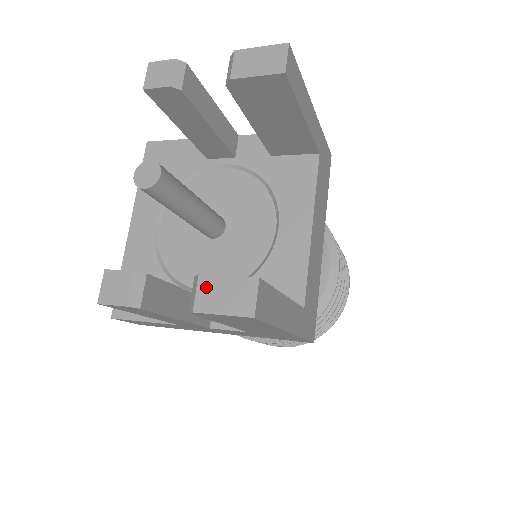
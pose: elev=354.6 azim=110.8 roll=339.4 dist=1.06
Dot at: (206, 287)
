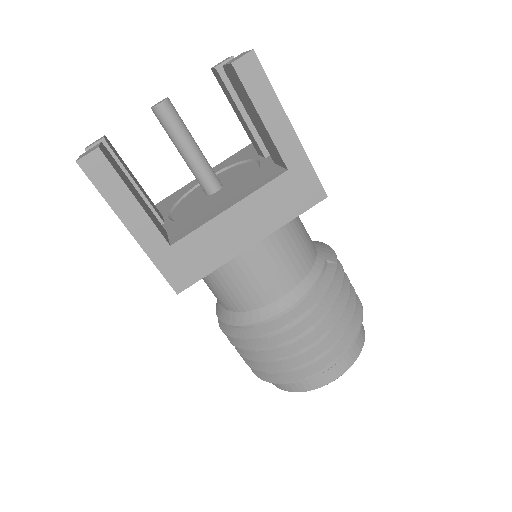
Dot at: (94, 147)
